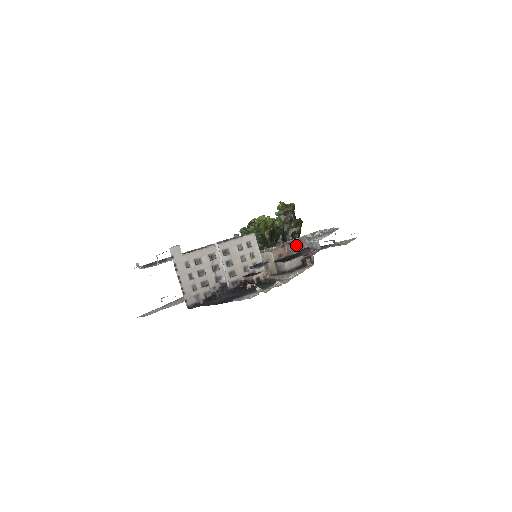
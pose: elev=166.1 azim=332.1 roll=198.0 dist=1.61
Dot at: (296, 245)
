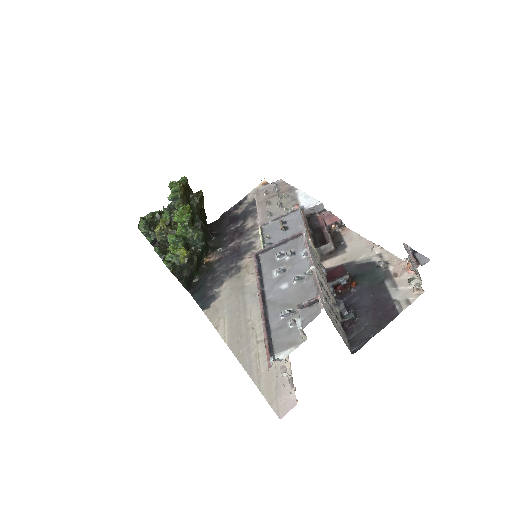
Dot at: (304, 219)
